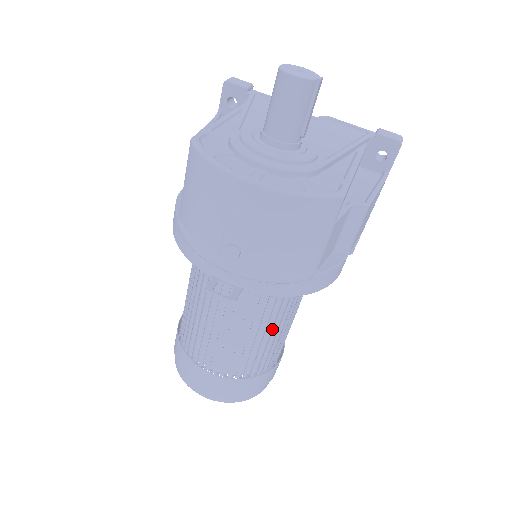
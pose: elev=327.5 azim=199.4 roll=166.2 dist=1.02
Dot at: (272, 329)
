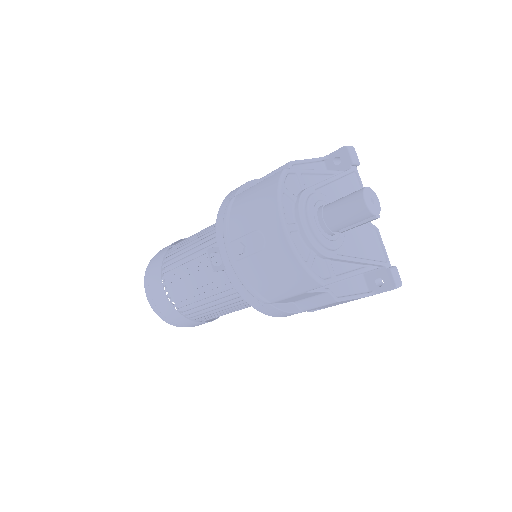
Dot at: (220, 303)
